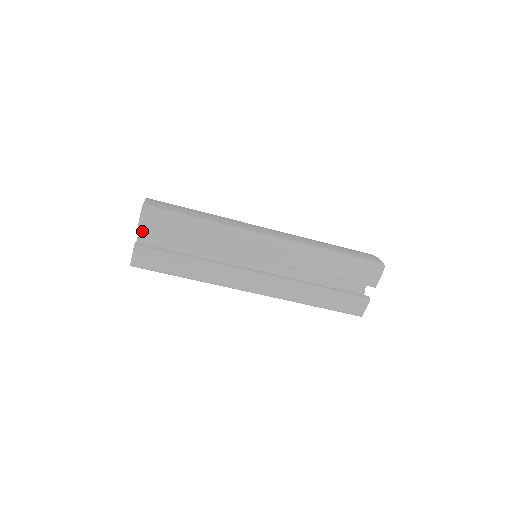
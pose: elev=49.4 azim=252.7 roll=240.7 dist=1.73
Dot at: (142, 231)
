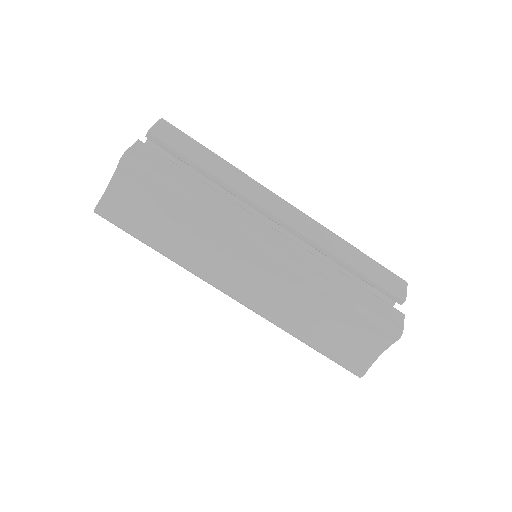
Dot at: (154, 132)
